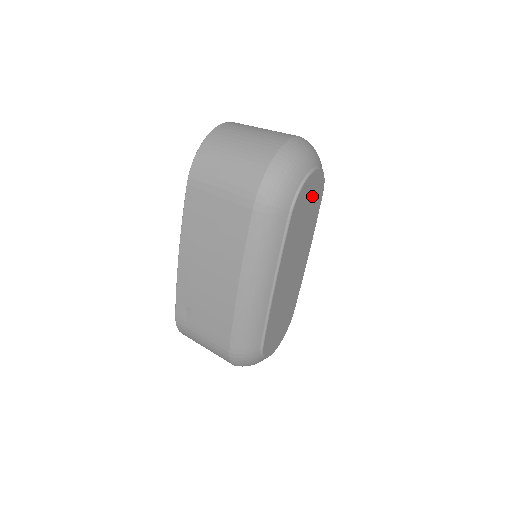
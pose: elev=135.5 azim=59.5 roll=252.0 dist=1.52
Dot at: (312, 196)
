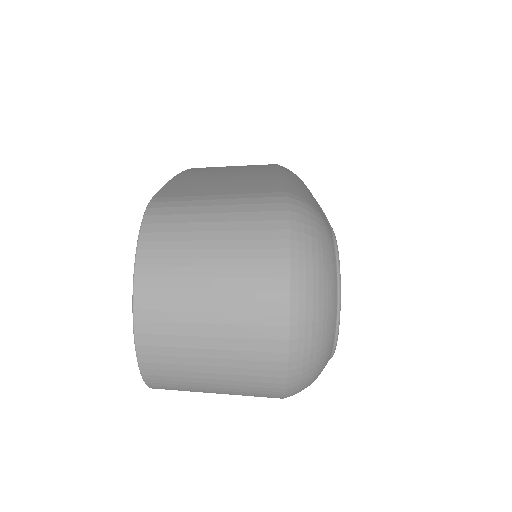
Dot at: occluded
